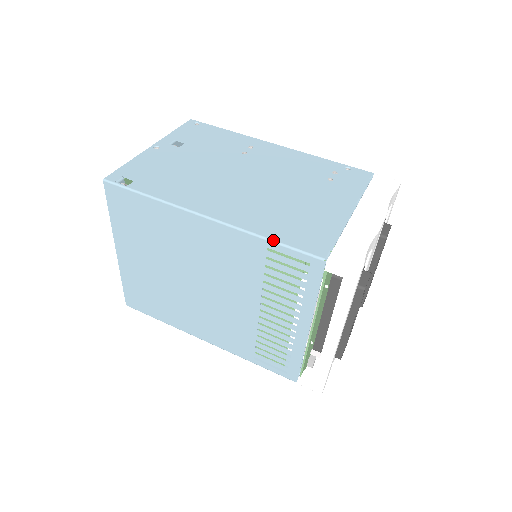
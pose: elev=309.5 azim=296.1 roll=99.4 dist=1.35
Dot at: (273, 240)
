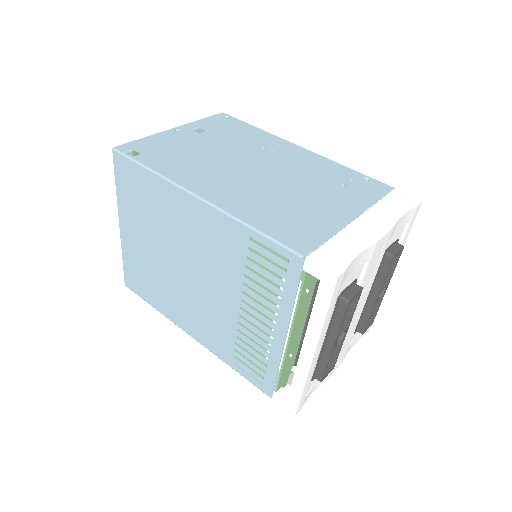
Dot at: (256, 228)
